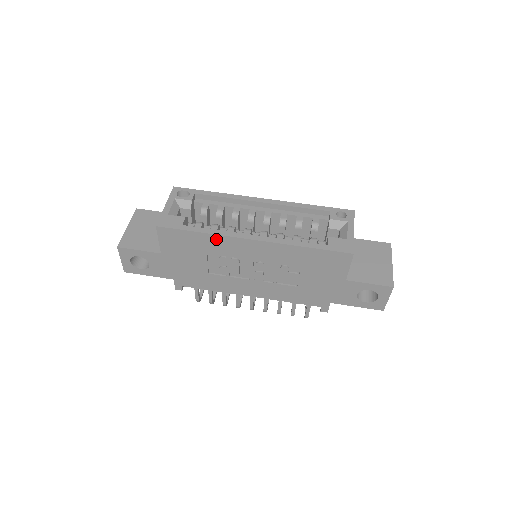
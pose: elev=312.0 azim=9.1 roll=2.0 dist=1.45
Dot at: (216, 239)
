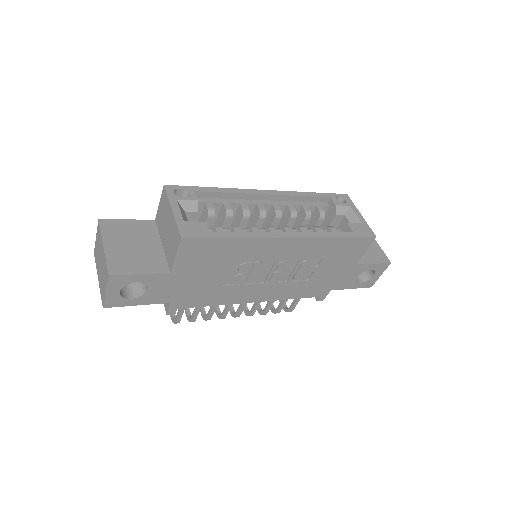
Dot at: (250, 243)
